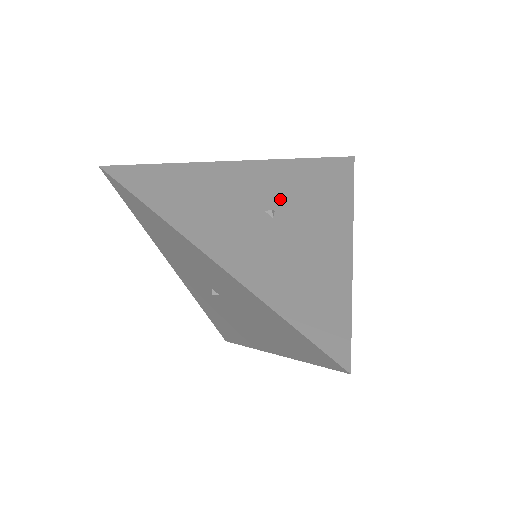
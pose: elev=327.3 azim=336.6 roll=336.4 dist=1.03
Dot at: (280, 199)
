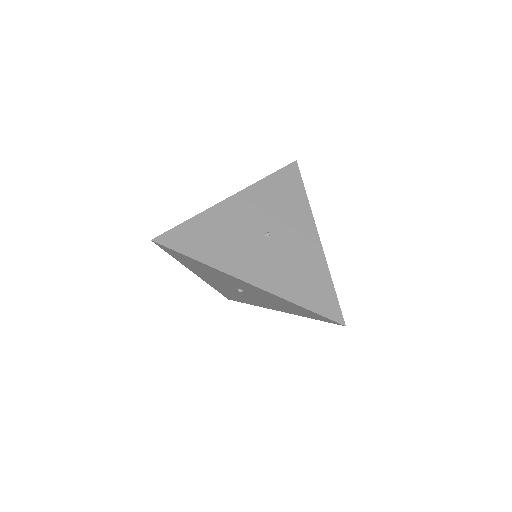
Dot at: (268, 220)
